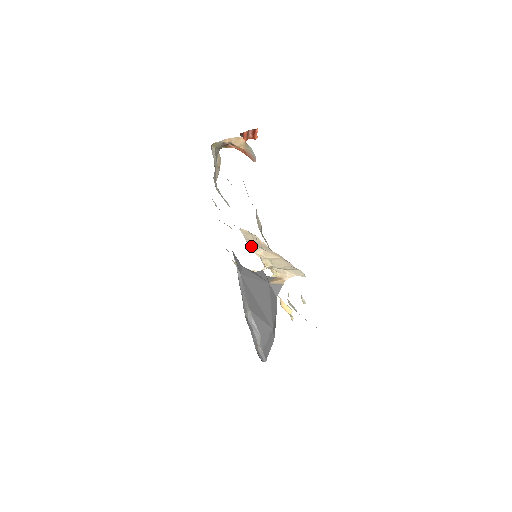
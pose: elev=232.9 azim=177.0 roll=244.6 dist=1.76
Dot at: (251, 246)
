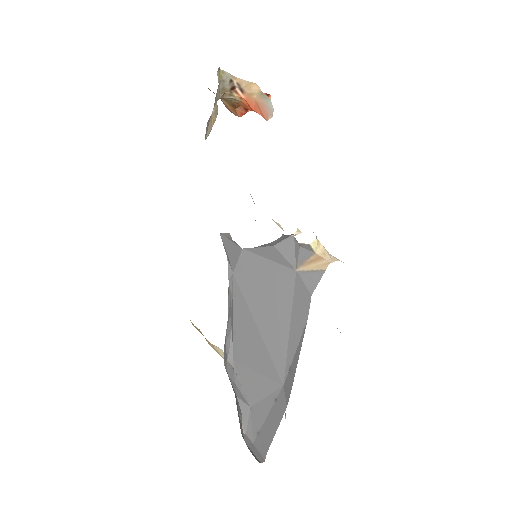
Dot at: occluded
